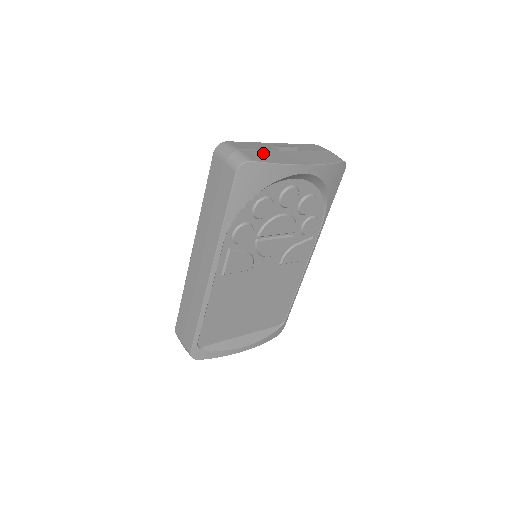
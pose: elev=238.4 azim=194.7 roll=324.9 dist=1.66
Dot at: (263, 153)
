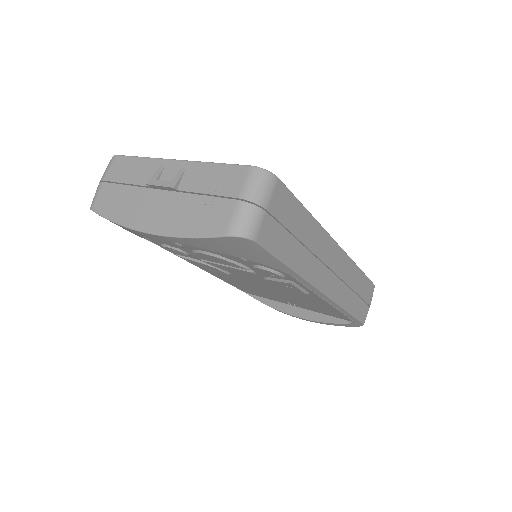
Dot at: (120, 194)
